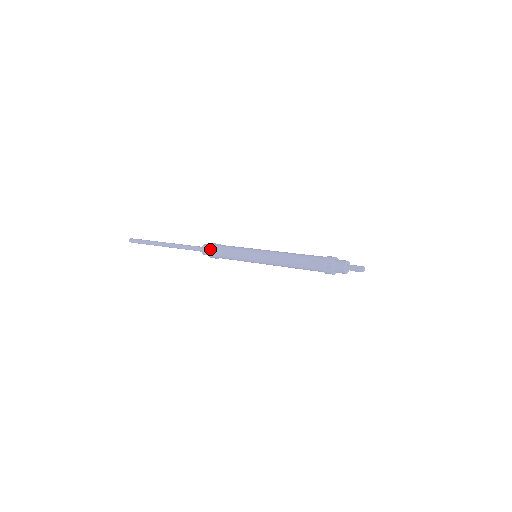
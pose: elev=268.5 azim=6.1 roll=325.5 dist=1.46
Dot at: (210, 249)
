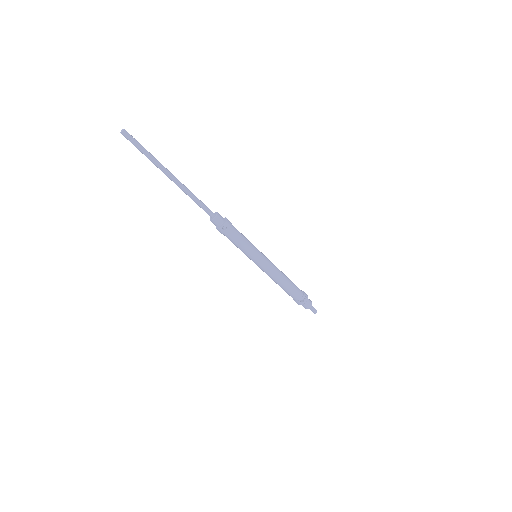
Dot at: (224, 226)
